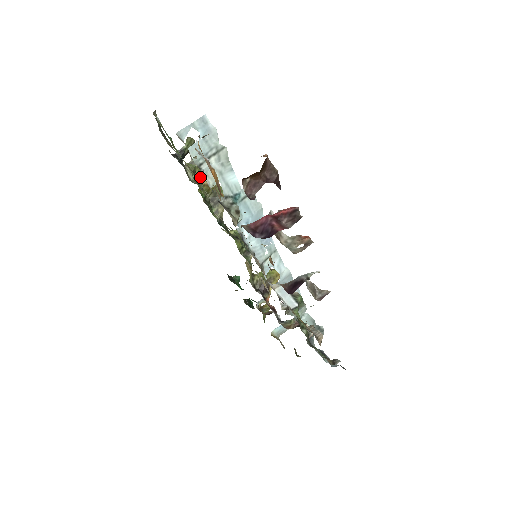
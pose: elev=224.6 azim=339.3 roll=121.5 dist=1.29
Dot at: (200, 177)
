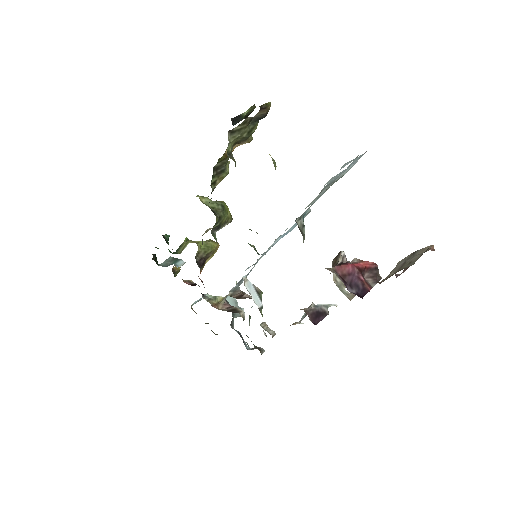
Dot at: (232, 148)
